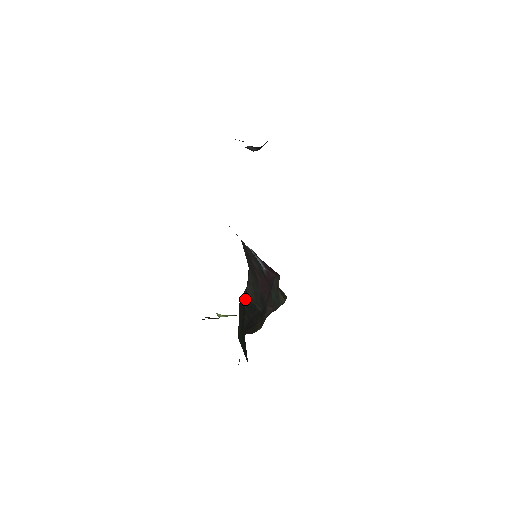
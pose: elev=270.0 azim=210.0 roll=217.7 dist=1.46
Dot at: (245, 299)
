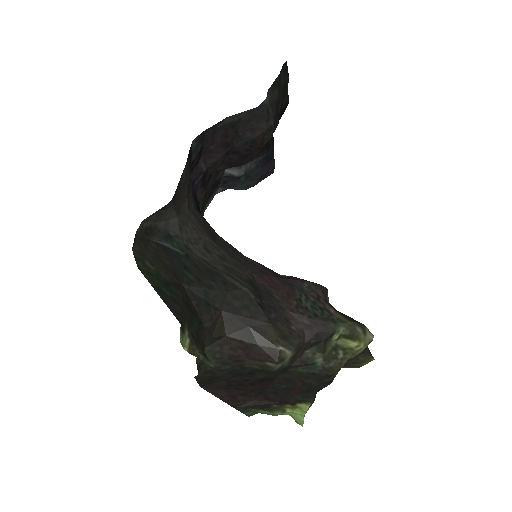
Dot at: (184, 253)
